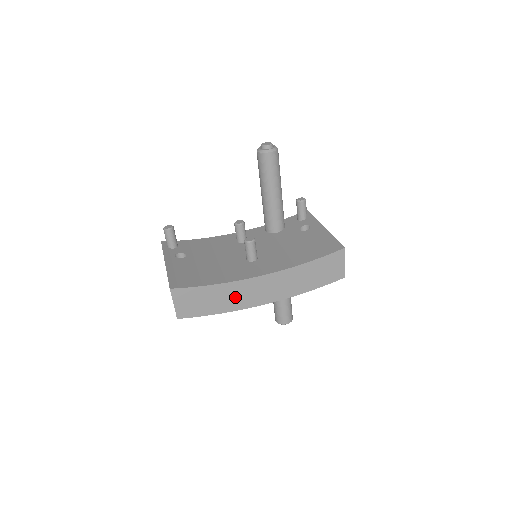
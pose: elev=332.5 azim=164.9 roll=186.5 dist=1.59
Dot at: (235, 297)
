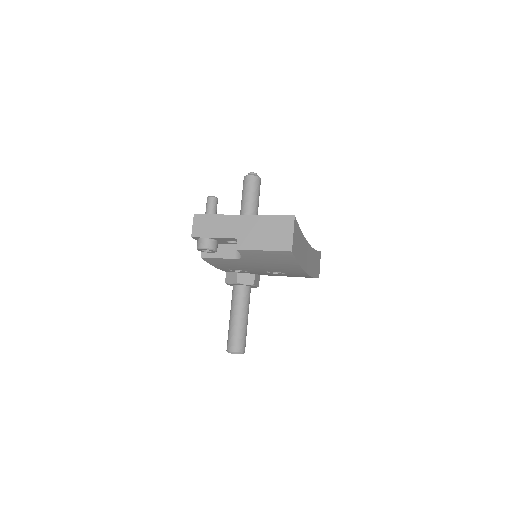
Dot at: (304, 254)
